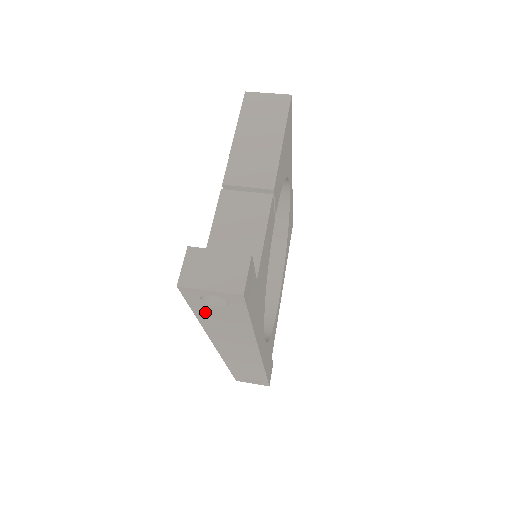
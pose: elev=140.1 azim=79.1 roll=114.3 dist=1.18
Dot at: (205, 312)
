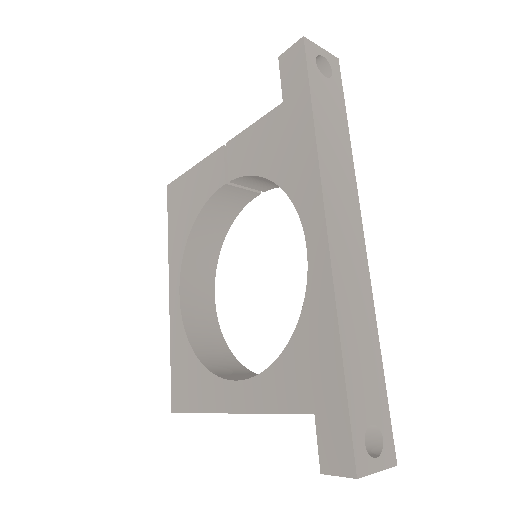
Dot at: (318, 91)
